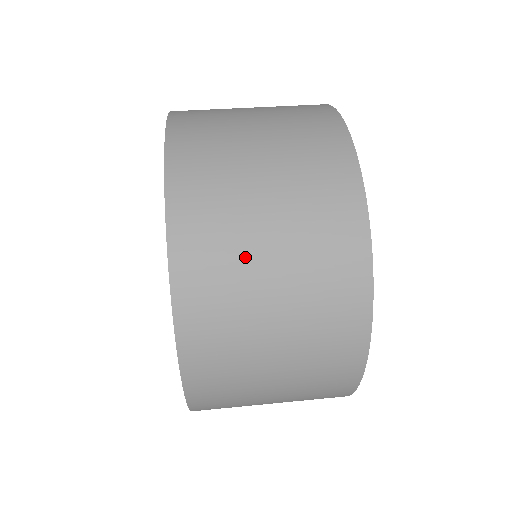
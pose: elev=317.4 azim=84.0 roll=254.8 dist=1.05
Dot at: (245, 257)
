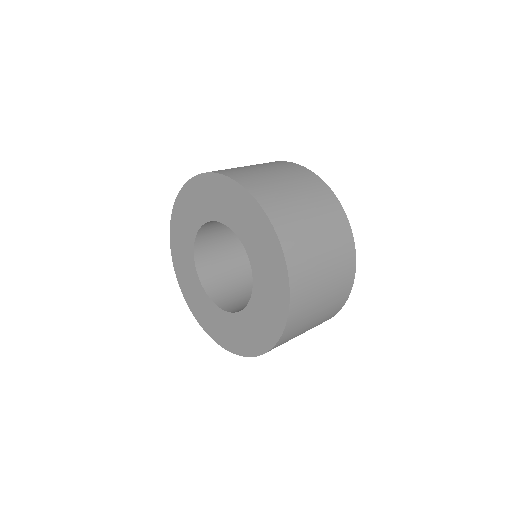
Dot at: (316, 287)
